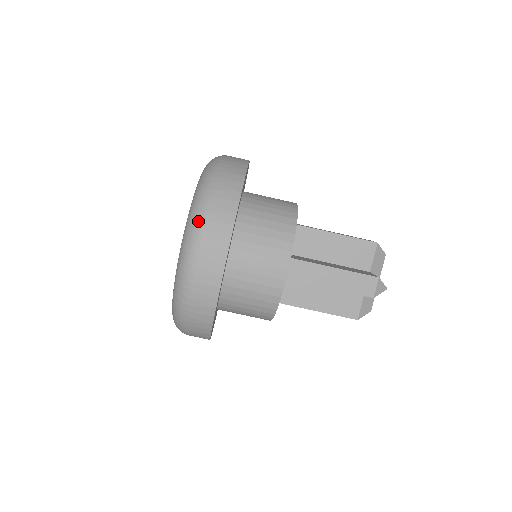
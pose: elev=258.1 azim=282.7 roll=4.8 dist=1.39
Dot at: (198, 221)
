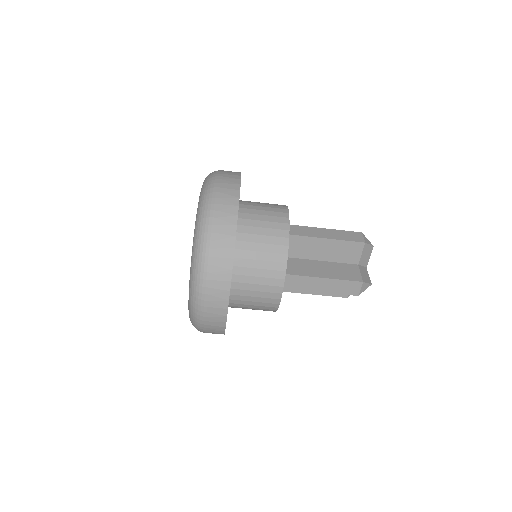
Dot at: (200, 280)
